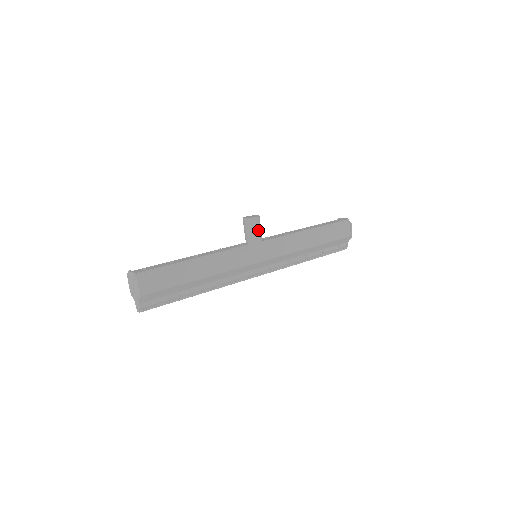
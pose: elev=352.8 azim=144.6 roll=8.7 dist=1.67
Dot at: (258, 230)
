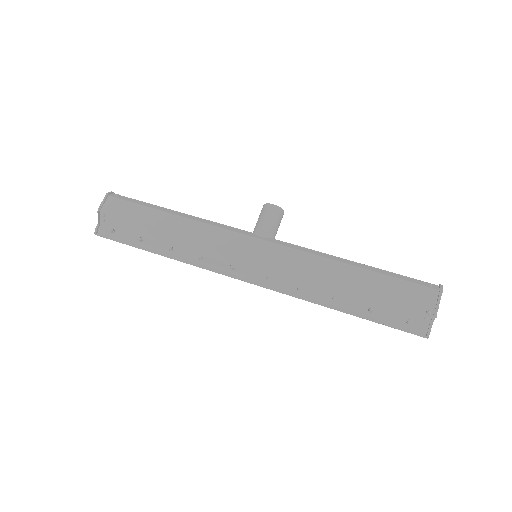
Dot at: (268, 220)
